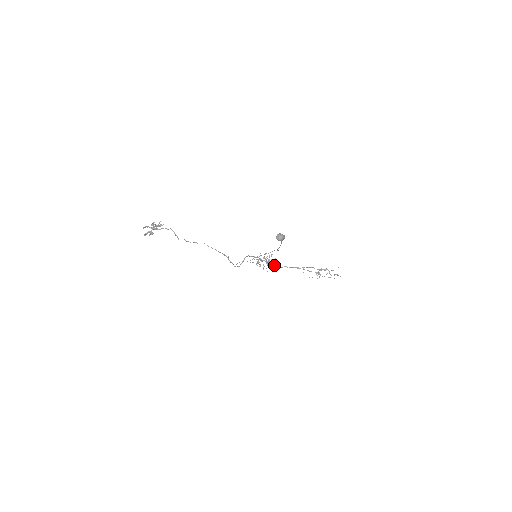
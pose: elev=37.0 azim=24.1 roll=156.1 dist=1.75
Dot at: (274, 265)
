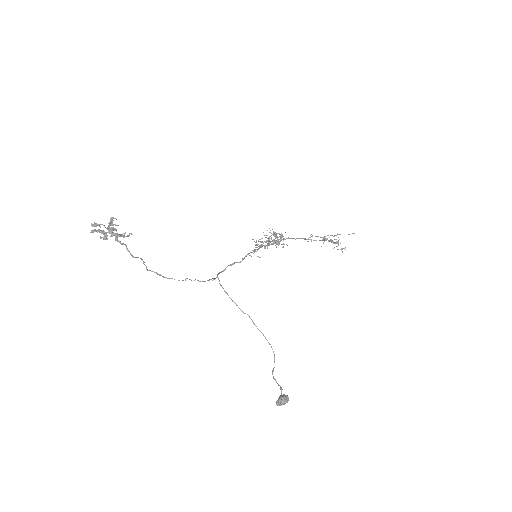
Dot at: (276, 242)
